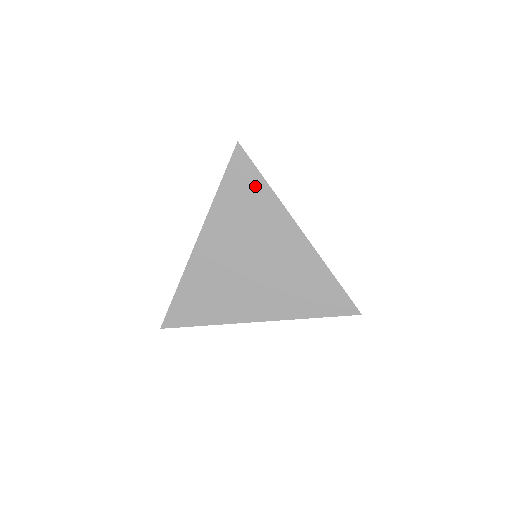
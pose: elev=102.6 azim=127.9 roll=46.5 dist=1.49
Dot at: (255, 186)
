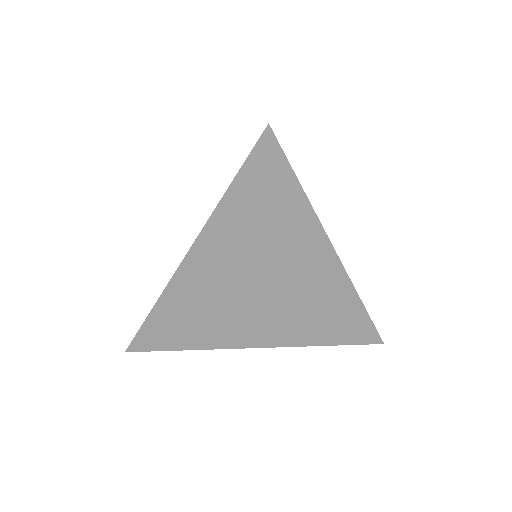
Dot at: (284, 192)
